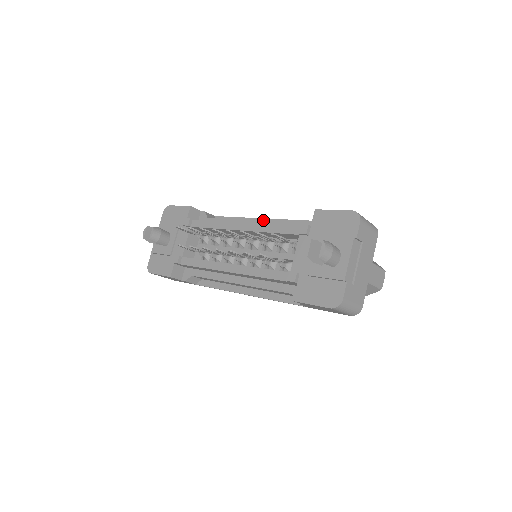
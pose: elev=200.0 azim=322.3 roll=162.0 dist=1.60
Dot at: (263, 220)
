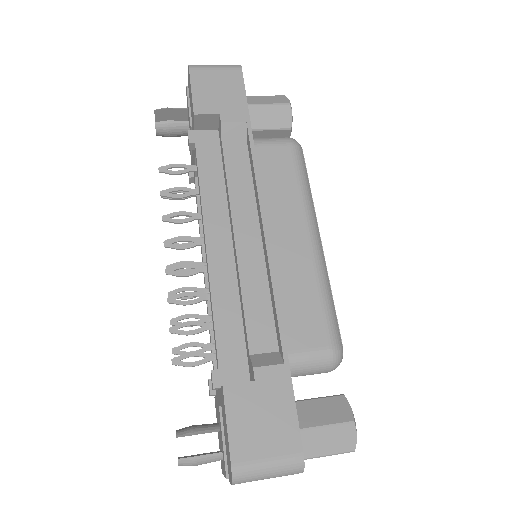
Dot at: (262, 229)
